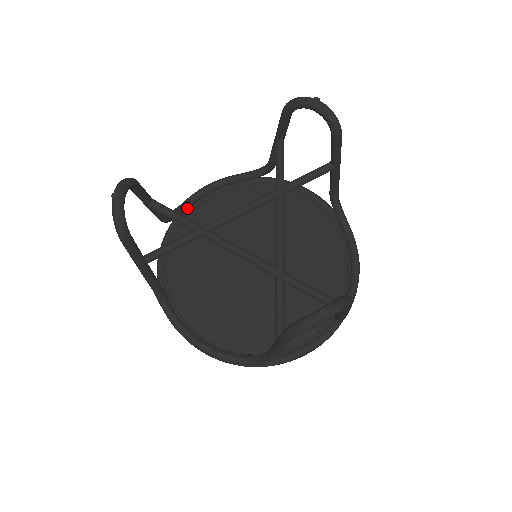
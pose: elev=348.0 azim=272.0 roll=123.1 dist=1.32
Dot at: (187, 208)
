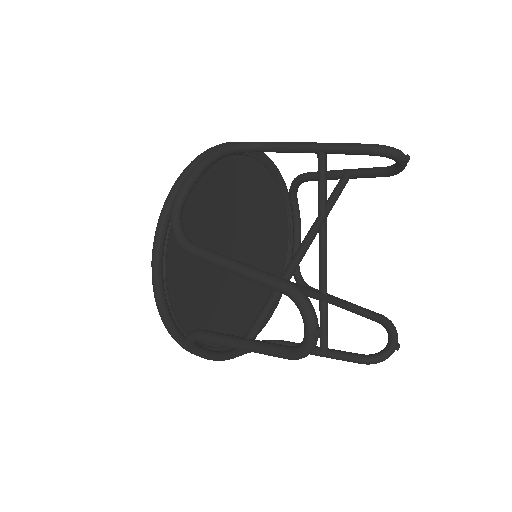
Dot at: (181, 210)
